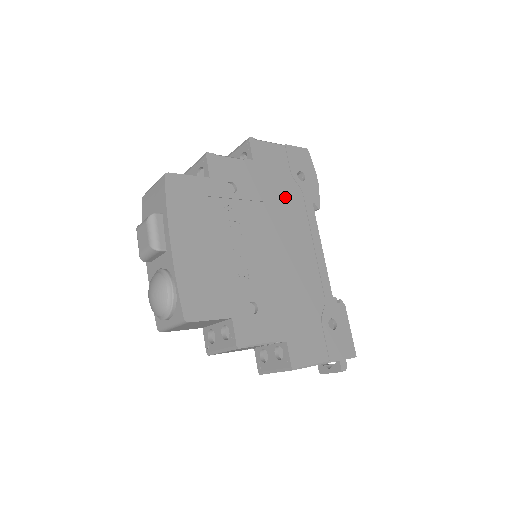
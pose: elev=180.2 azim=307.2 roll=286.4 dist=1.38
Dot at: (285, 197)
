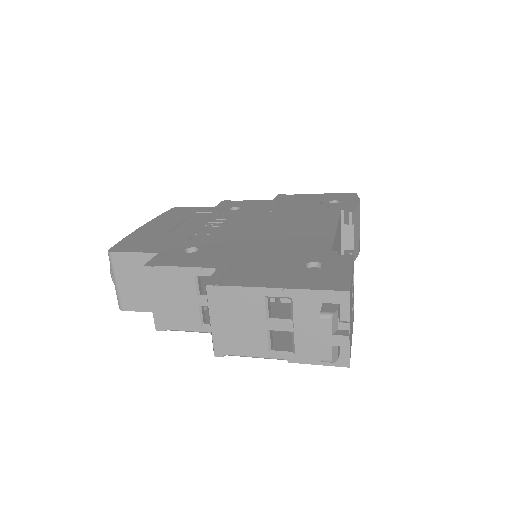
Dot at: (301, 210)
